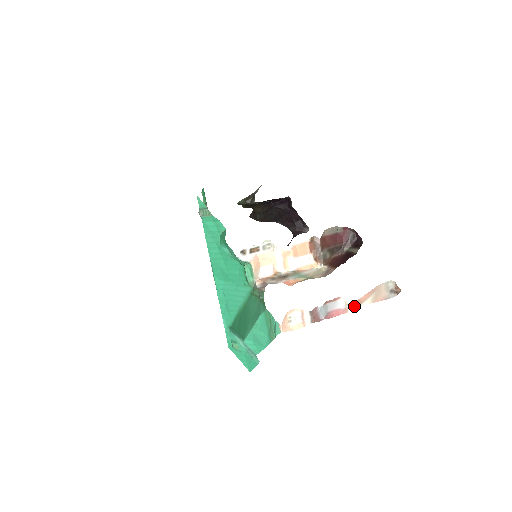
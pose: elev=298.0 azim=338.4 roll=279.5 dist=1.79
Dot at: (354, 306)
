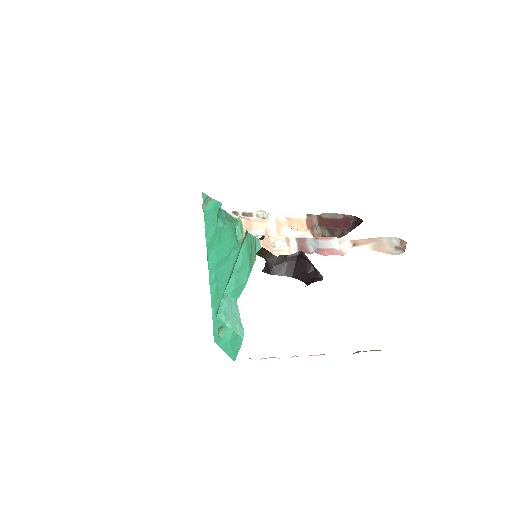
Dot at: (350, 246)
